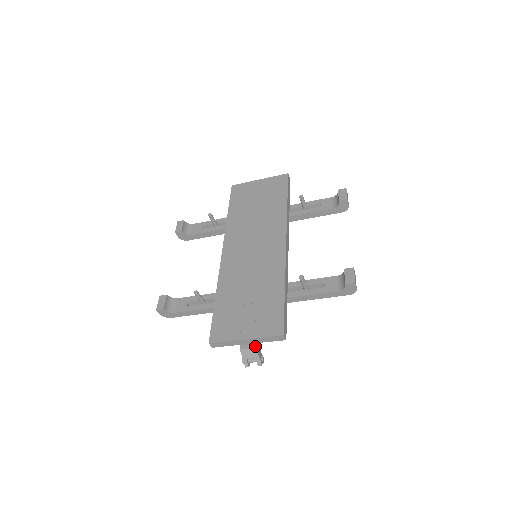
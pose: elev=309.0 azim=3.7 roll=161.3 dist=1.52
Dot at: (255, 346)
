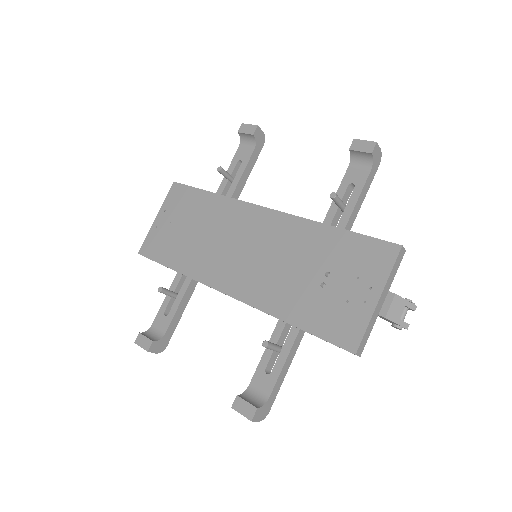
Dot at: (392, 295)
